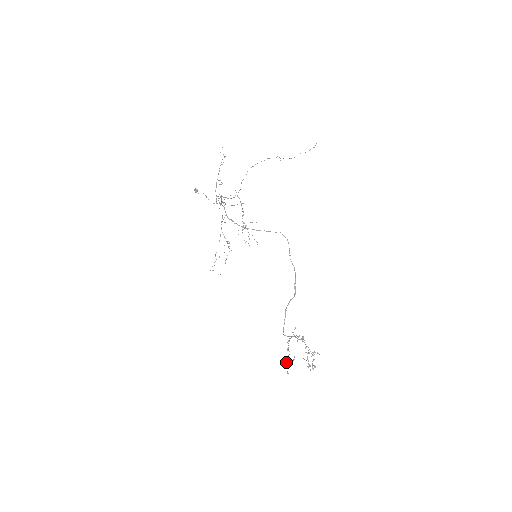
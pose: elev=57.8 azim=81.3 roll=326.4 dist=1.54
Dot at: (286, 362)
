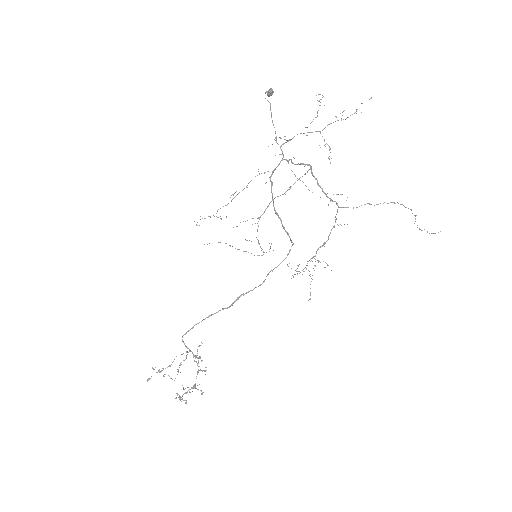
Dot at: occluded
